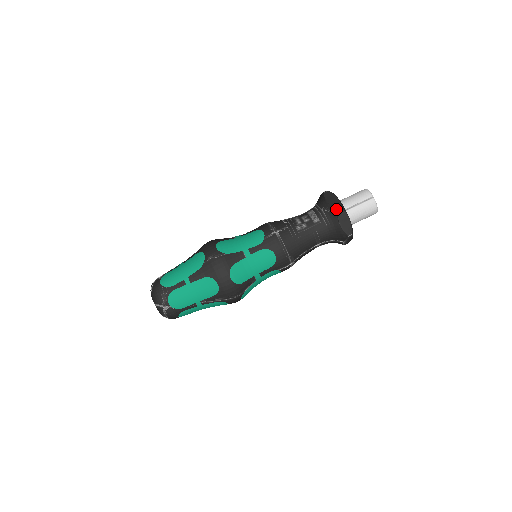
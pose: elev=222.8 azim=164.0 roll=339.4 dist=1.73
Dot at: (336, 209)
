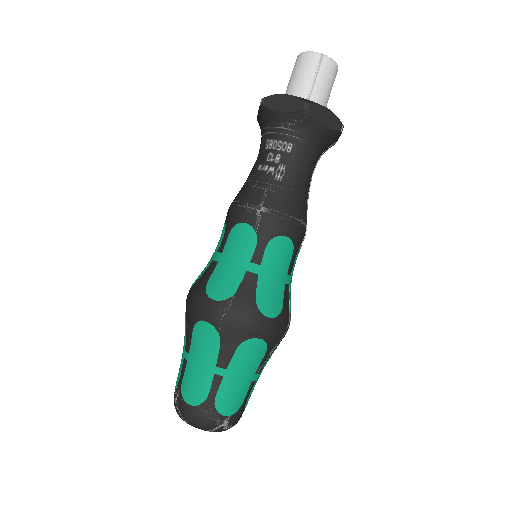
Dot at: (304, 111)
